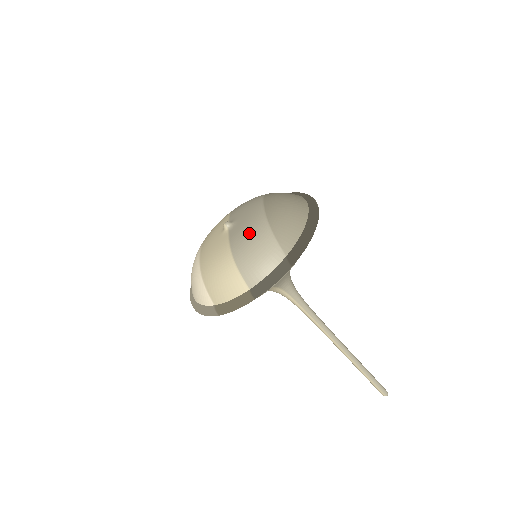
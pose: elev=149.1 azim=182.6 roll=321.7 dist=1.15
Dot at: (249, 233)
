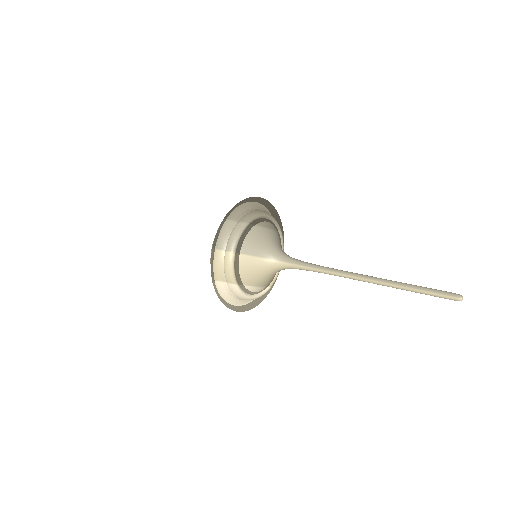
Dot at: occluded
